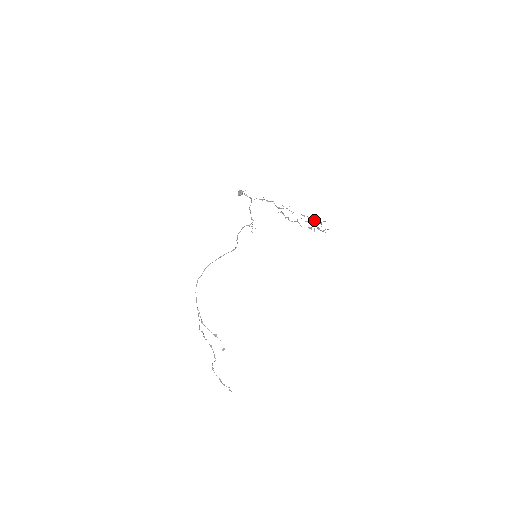
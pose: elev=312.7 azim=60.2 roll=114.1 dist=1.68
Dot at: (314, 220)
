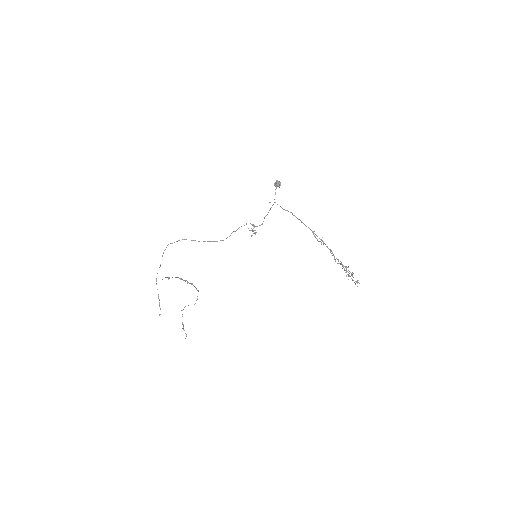
Dot at: (343, 266)
